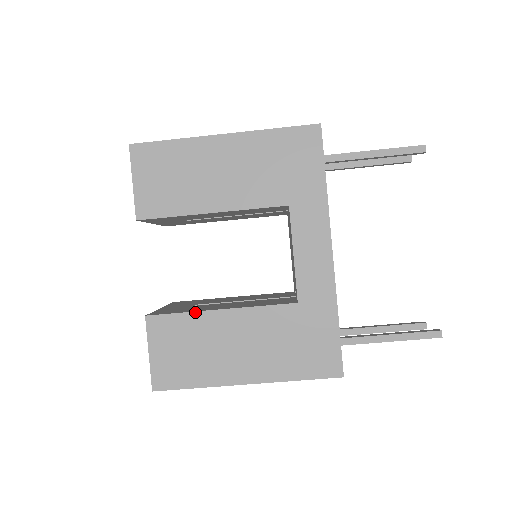
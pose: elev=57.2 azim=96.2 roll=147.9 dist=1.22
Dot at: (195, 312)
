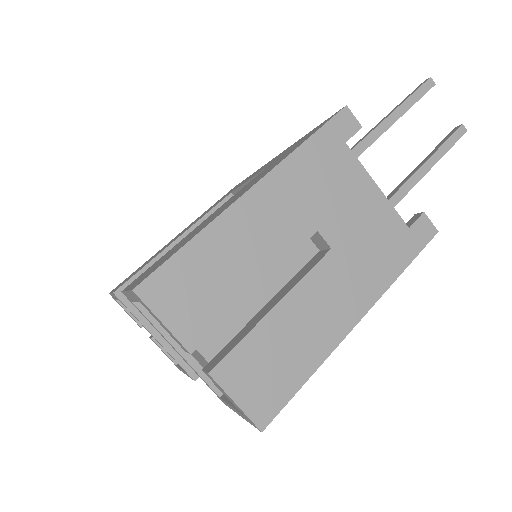
Dot at: (174, 246)
